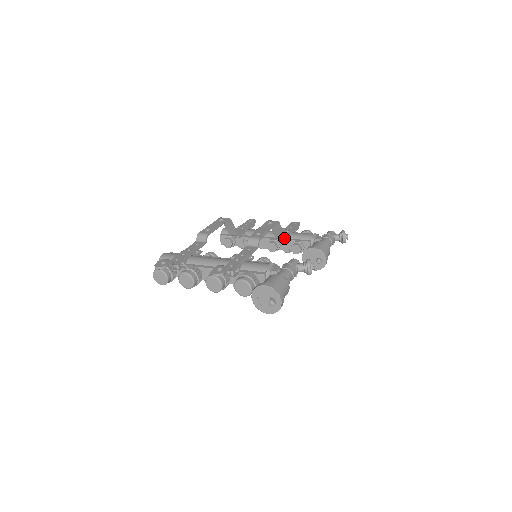
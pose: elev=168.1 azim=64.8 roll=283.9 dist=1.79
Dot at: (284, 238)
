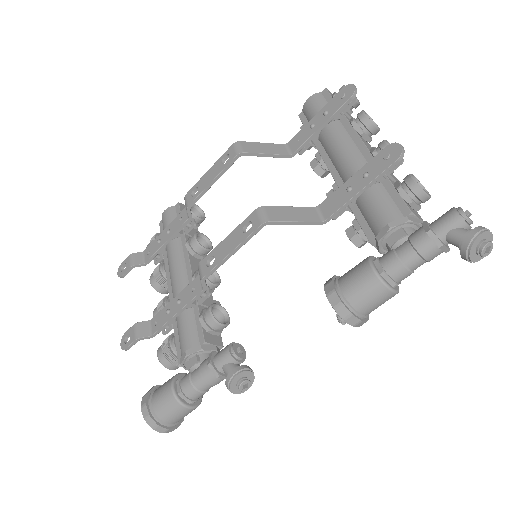
Dot at: (317, 223)
